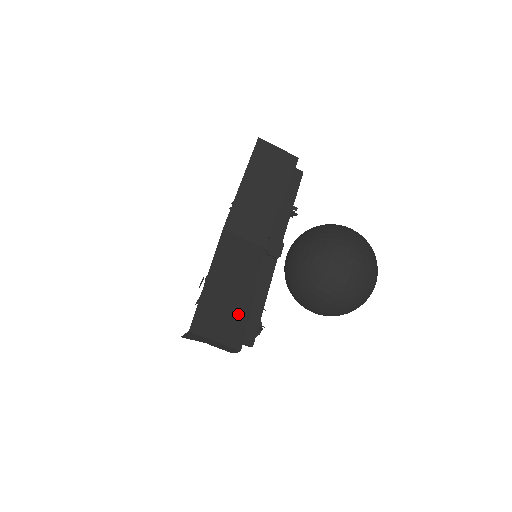
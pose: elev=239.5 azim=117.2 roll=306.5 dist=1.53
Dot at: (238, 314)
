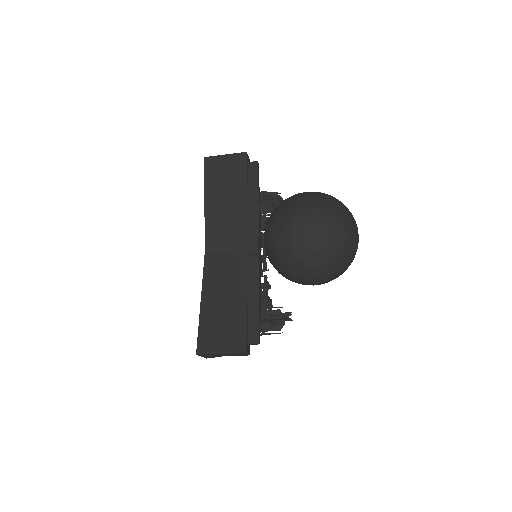
Dot at: (236, 321)
